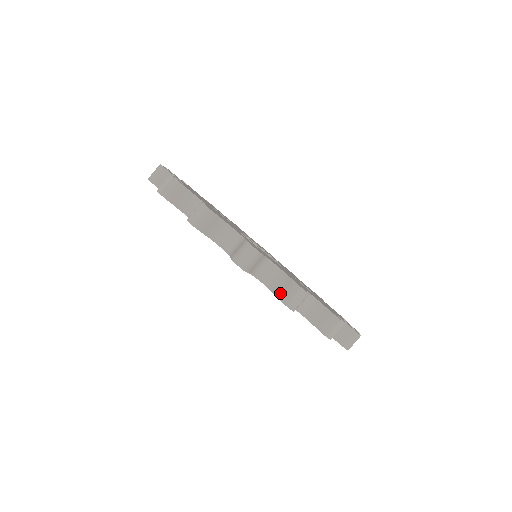
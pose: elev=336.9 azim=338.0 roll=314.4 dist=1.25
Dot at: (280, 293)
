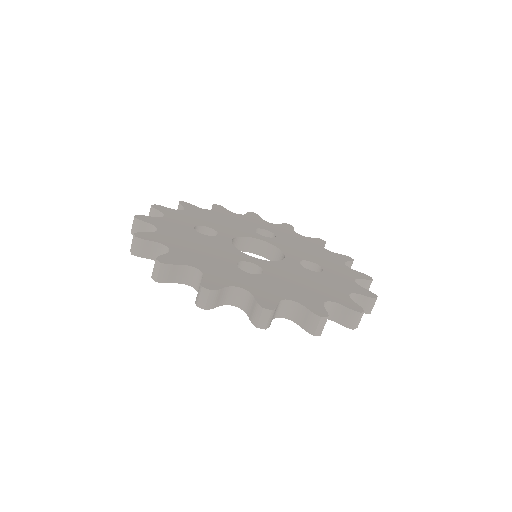
Dot at: (303, 324)
